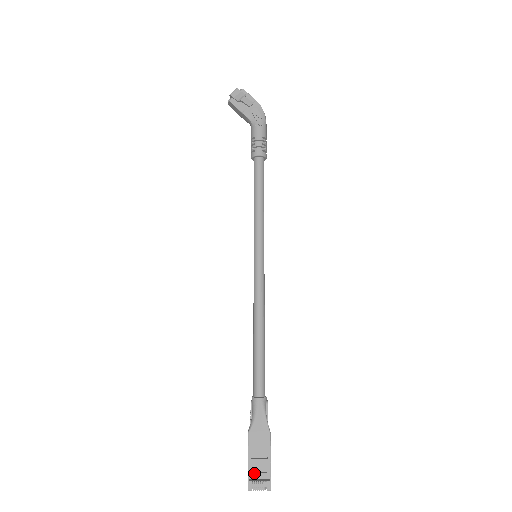
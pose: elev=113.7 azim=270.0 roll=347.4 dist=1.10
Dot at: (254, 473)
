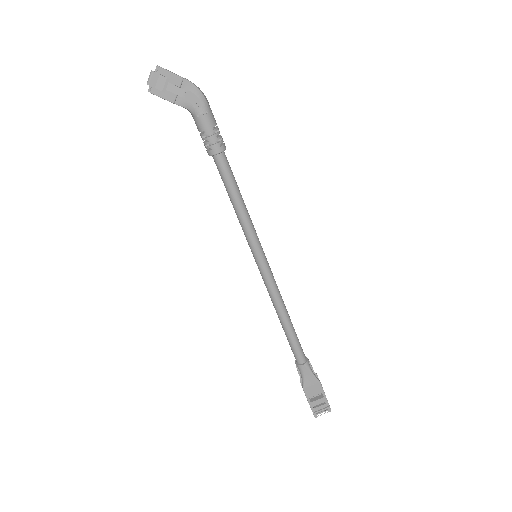
Dot at: (316, 408)
